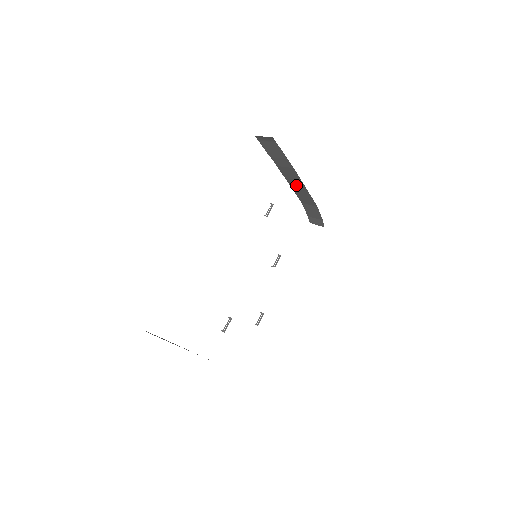
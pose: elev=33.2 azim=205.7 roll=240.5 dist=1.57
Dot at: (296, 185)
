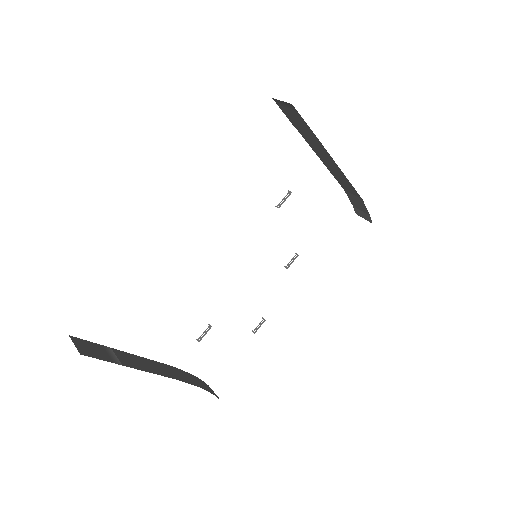
Dot at: (333, 169)
